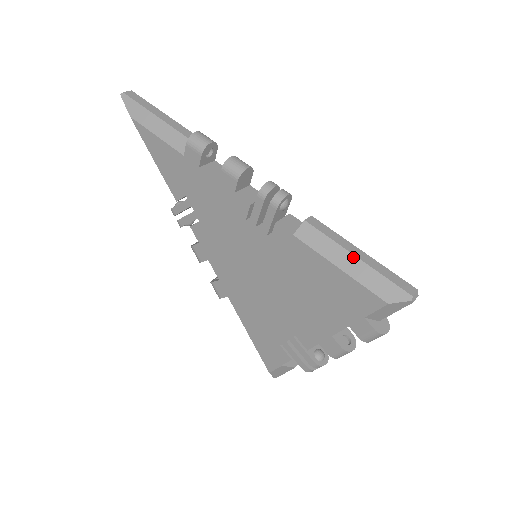
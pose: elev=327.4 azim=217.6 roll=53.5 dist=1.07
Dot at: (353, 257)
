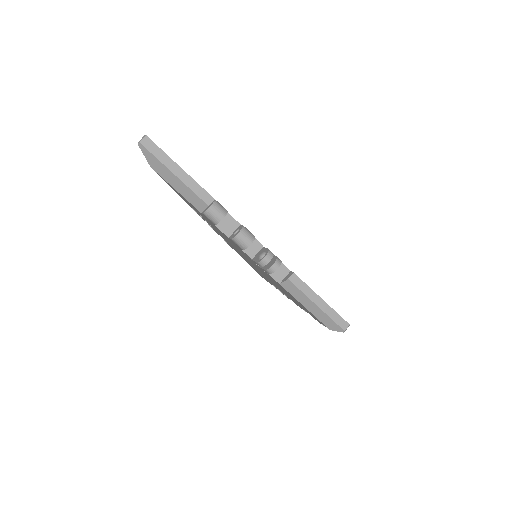
Dot at: (315, 306)
